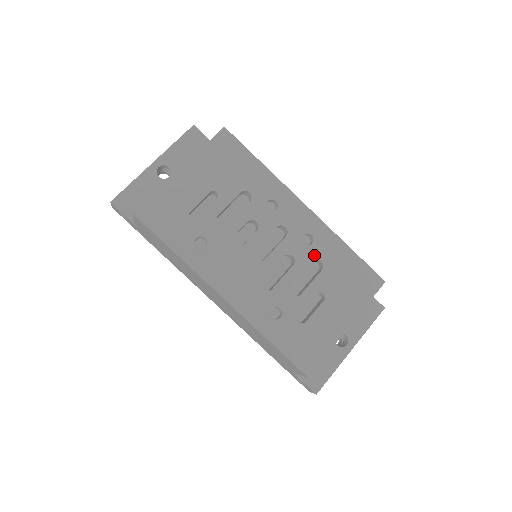
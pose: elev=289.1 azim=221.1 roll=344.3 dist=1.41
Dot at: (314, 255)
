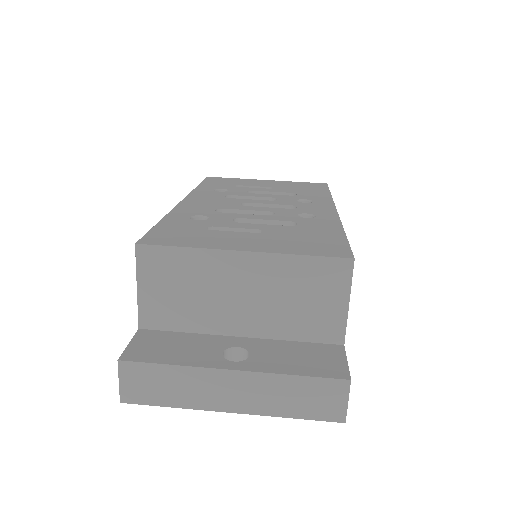
Dot at: (296, 220)
